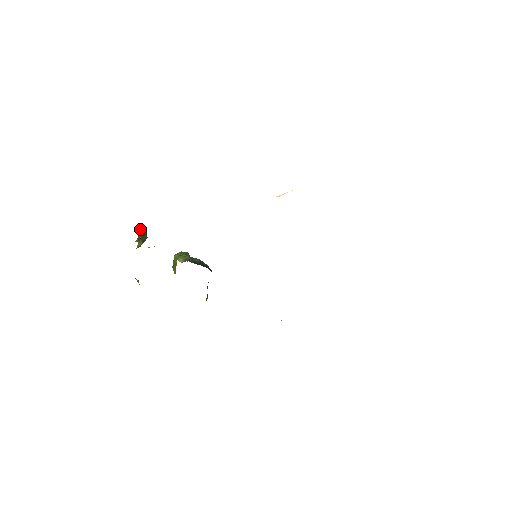
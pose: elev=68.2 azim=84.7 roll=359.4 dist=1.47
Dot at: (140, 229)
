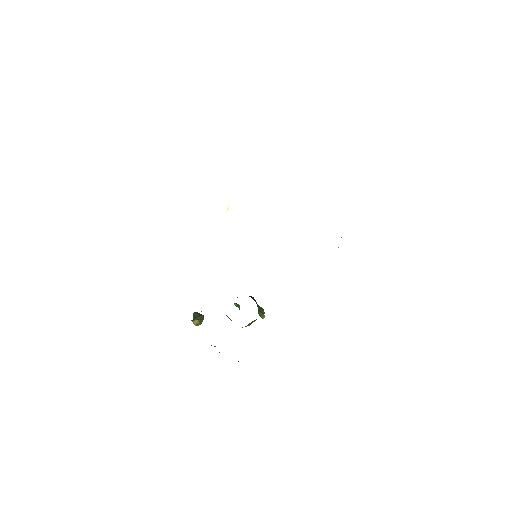
Dot at: (193, 315)
